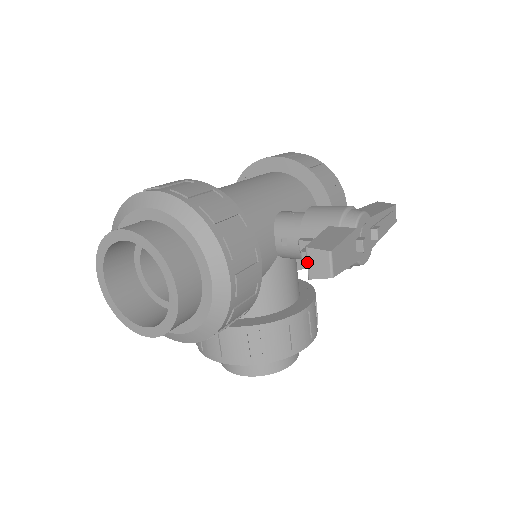
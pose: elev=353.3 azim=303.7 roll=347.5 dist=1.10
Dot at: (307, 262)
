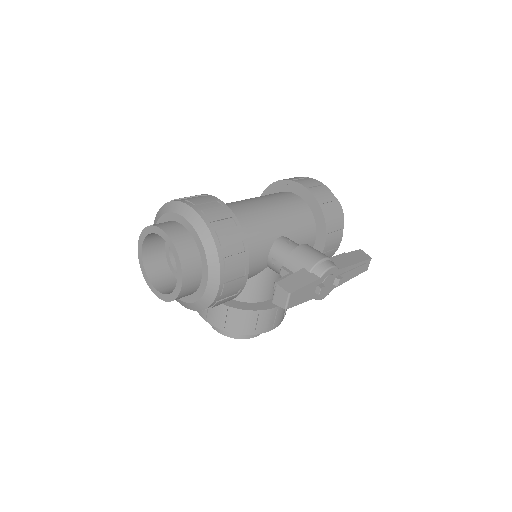
Dot at: (274, 292)
